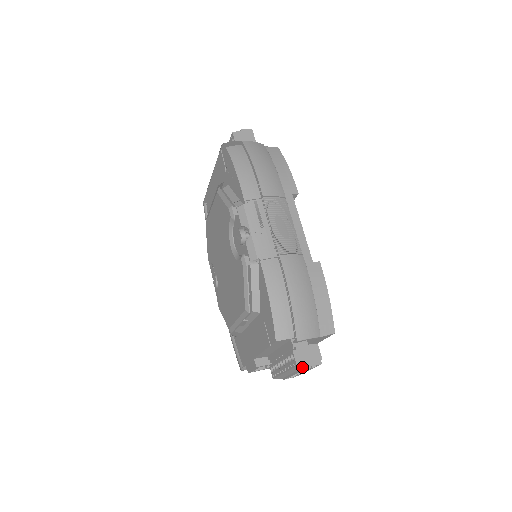
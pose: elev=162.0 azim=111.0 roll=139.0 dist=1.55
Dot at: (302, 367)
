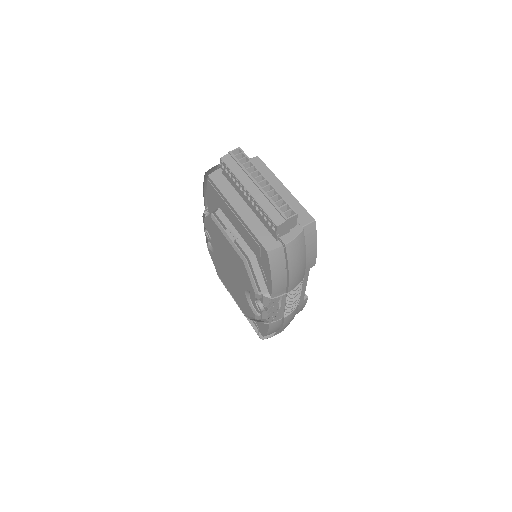
Dot at: occluded
